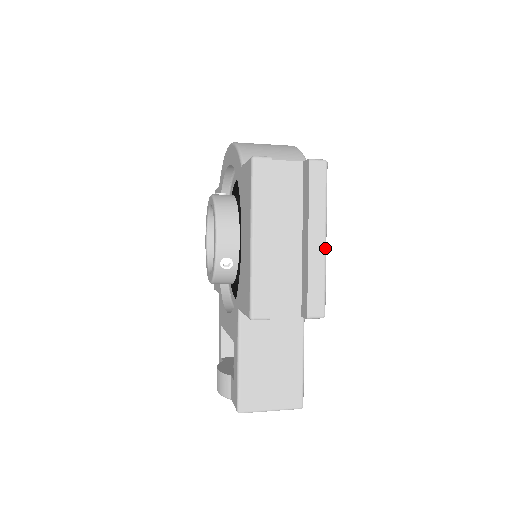
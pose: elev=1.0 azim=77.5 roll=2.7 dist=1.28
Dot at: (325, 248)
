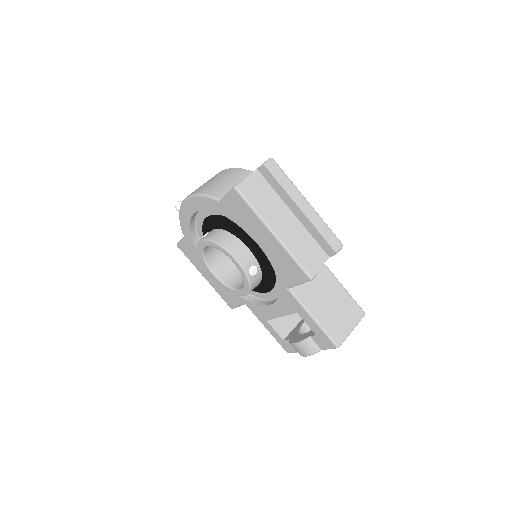
Dot at: (312, 207)
